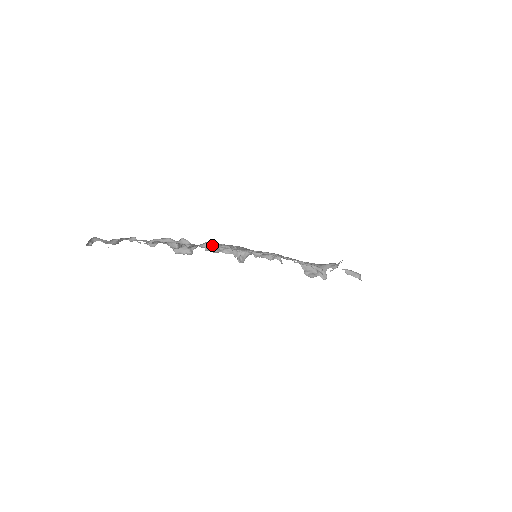
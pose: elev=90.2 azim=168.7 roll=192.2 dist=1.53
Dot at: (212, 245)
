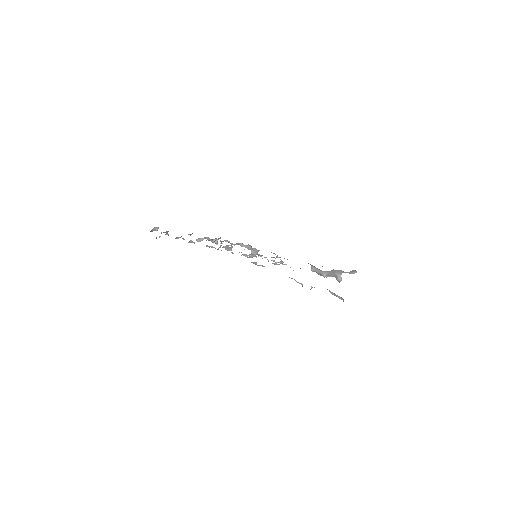
Dot at: (212, 247)
